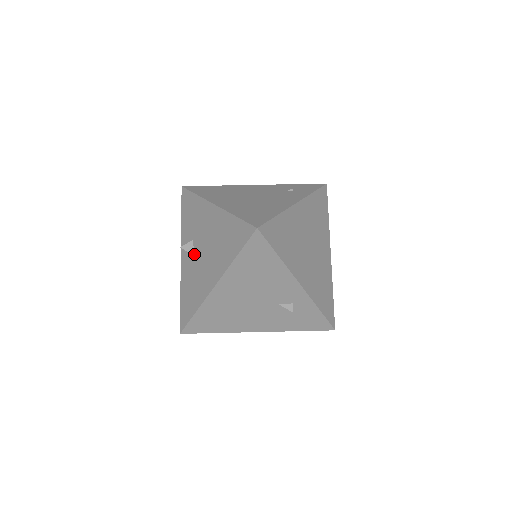
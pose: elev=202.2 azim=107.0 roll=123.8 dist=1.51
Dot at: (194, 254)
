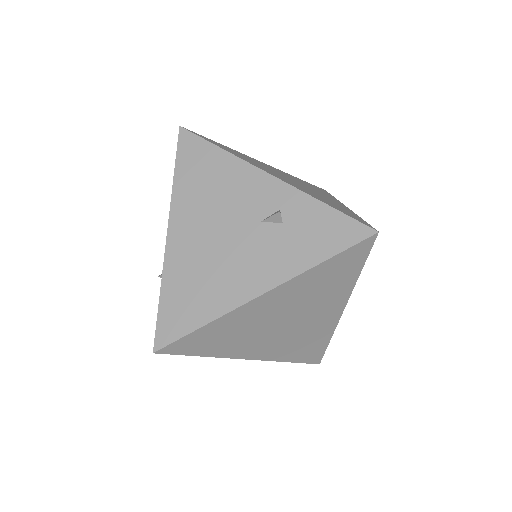
Dot at: occluded
